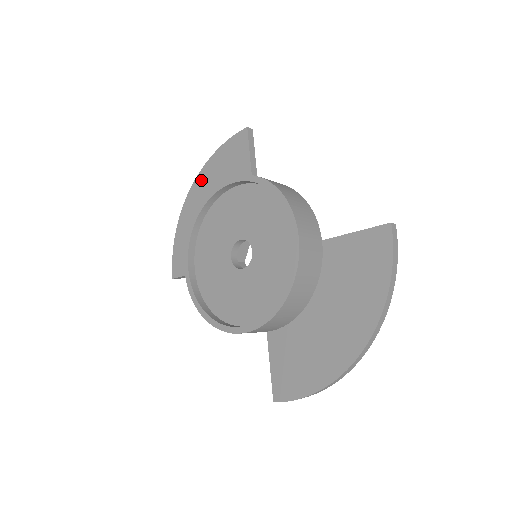
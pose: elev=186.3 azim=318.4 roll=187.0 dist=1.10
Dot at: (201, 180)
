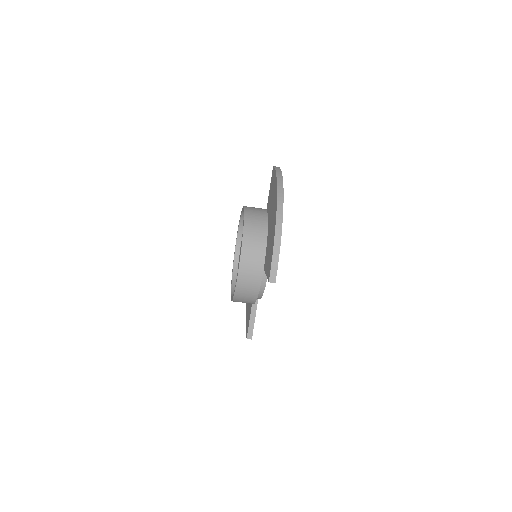
Dot at: occluded
